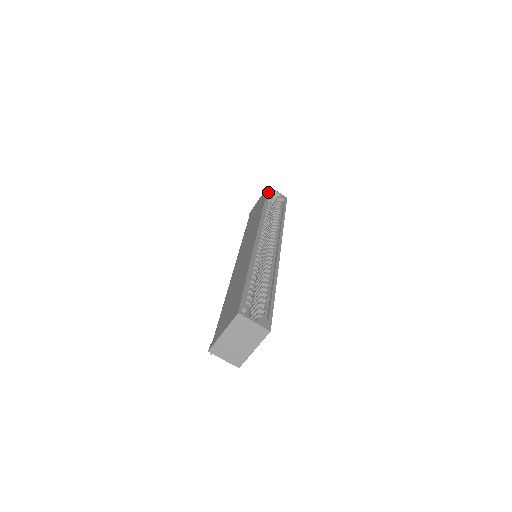
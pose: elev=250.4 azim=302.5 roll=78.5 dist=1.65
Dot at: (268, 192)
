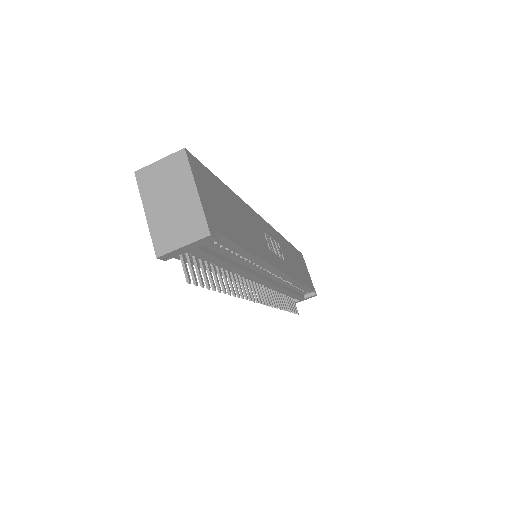
Dot at: occluded
